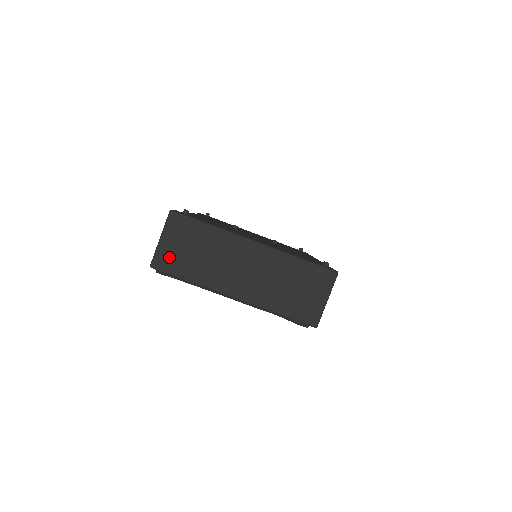
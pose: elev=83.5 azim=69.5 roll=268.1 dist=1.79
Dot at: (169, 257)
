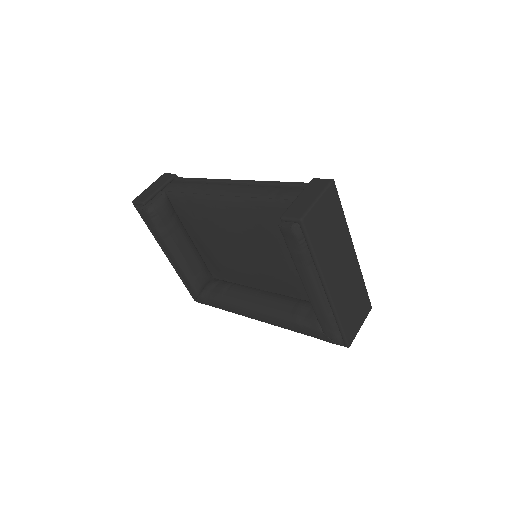
Dot at: (316, 221)
